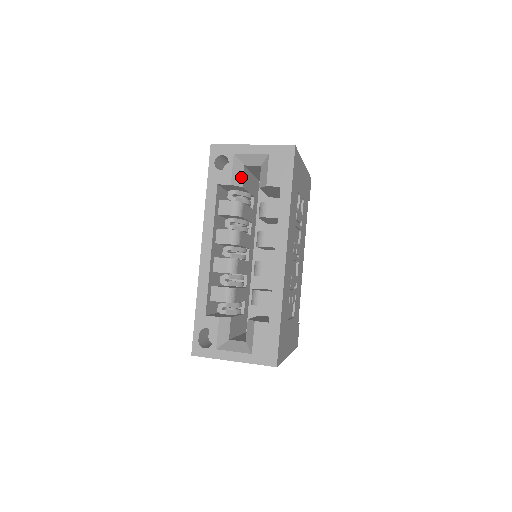
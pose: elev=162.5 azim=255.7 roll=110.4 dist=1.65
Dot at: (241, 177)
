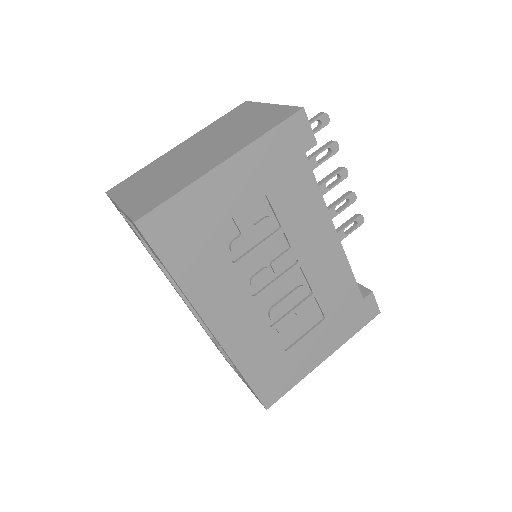
Dot at: occluded
